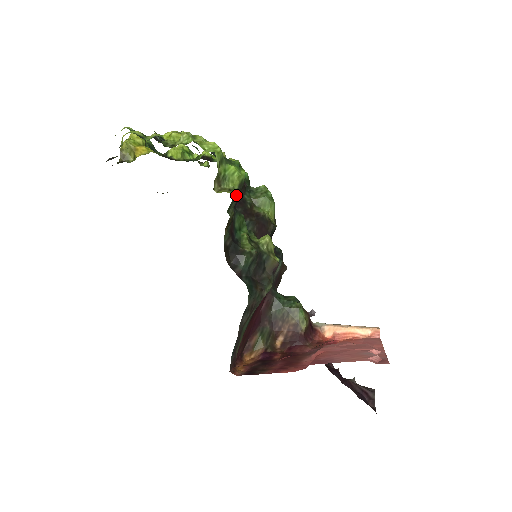
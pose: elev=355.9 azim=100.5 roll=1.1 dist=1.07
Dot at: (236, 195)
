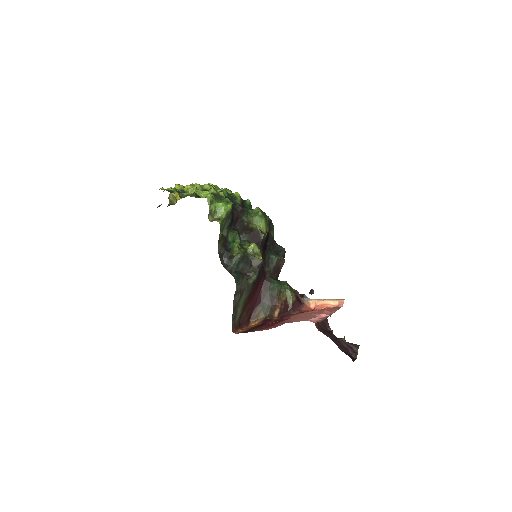
Dot at: (226, 221)
